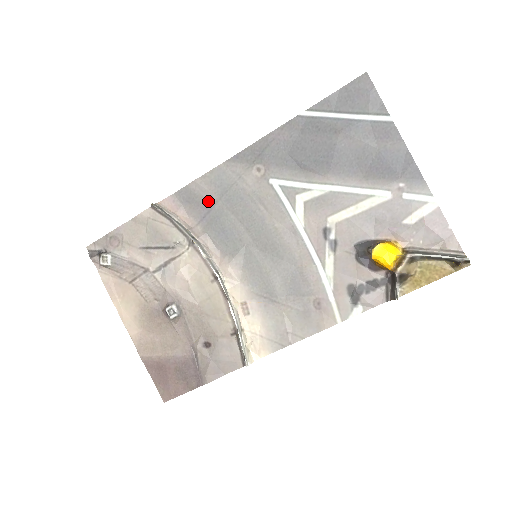
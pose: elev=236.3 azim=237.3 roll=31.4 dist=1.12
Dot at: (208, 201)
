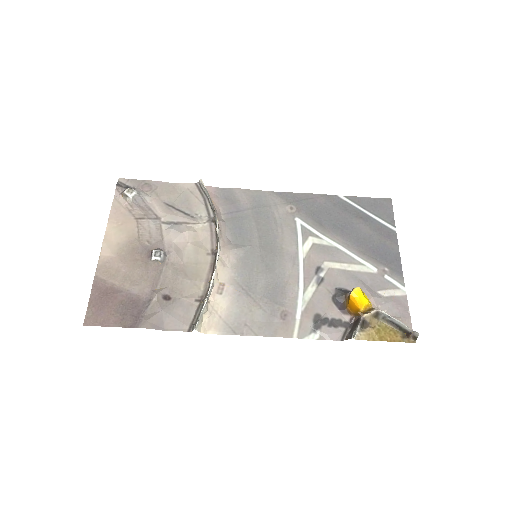
Dot at: (242, 205)
